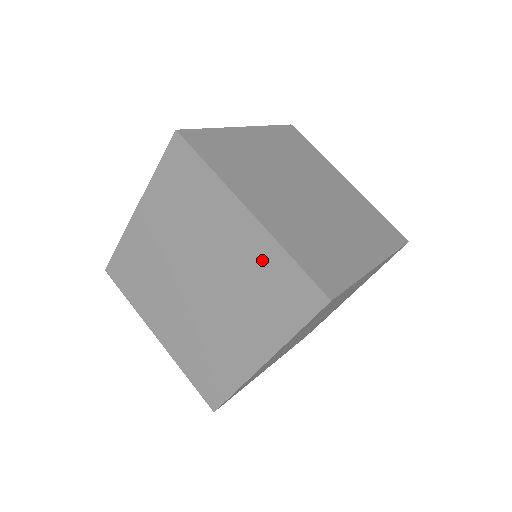
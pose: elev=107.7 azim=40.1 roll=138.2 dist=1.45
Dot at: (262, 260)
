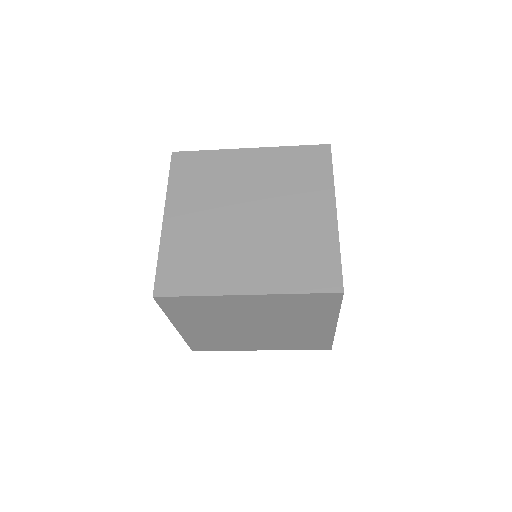
Dot at: occluded
